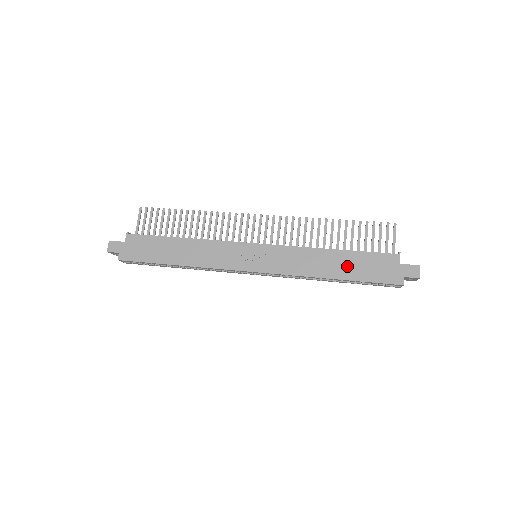
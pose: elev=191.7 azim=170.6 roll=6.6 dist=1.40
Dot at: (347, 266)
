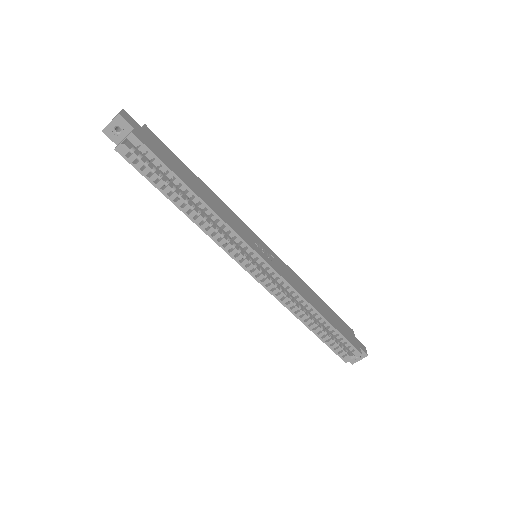
Dot at: (328, 313)
